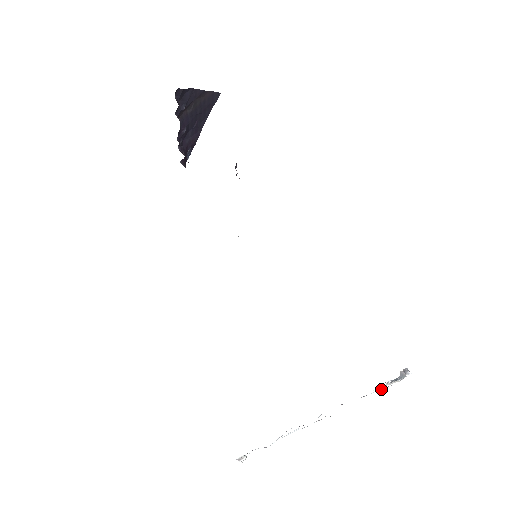
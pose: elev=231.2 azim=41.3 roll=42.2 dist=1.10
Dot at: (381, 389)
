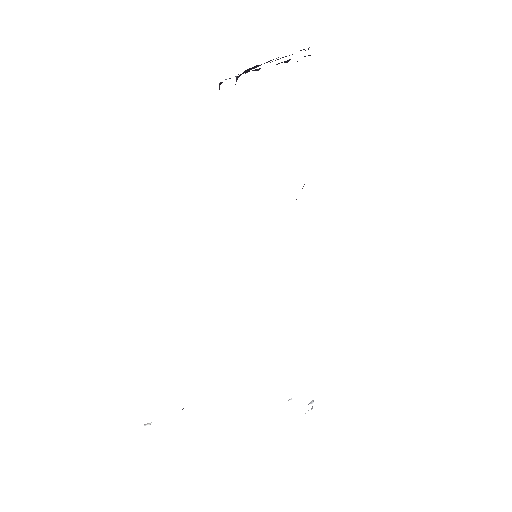
Dot at: occluded
